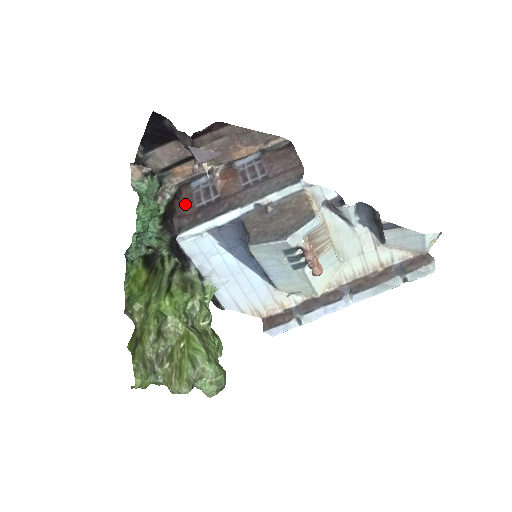
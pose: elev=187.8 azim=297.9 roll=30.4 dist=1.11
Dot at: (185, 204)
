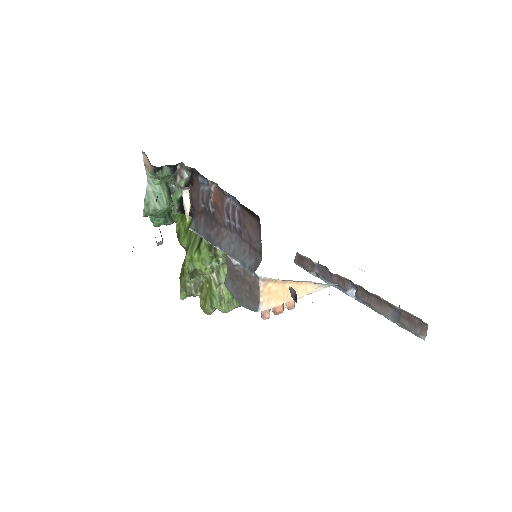
Dot at: (195, 198)
